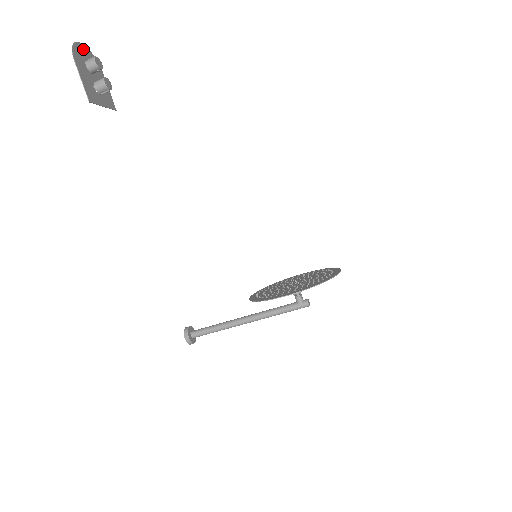
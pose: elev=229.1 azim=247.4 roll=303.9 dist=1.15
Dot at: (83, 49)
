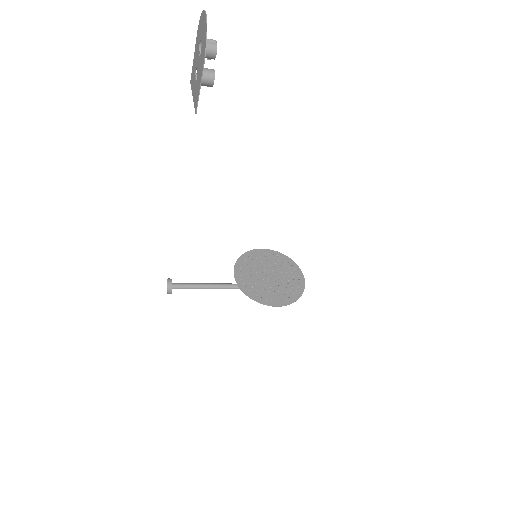
Dot at: (204, 22)
